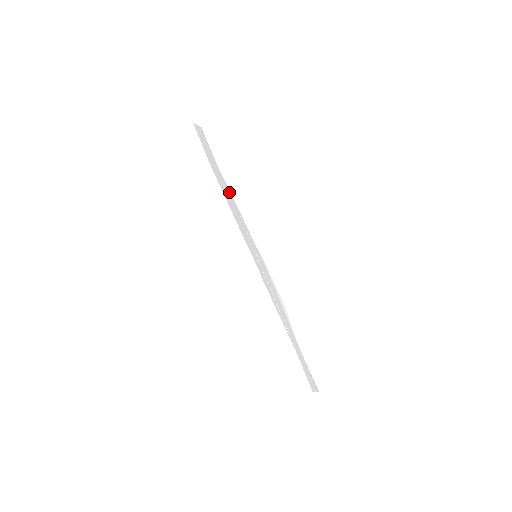
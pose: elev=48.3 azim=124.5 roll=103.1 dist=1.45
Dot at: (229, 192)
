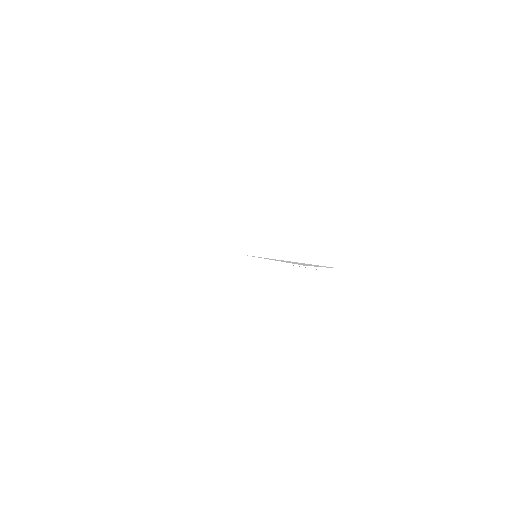
Dot at: occluded
